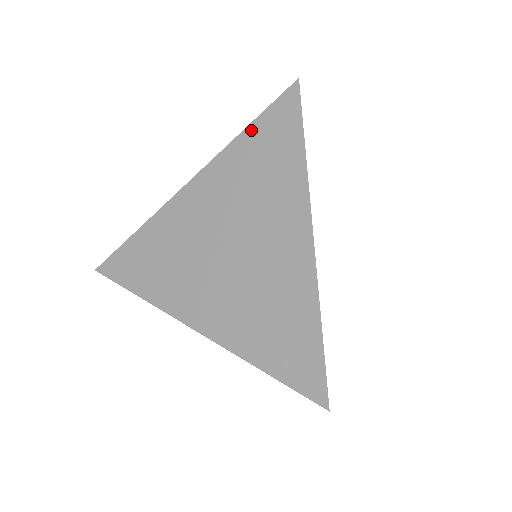
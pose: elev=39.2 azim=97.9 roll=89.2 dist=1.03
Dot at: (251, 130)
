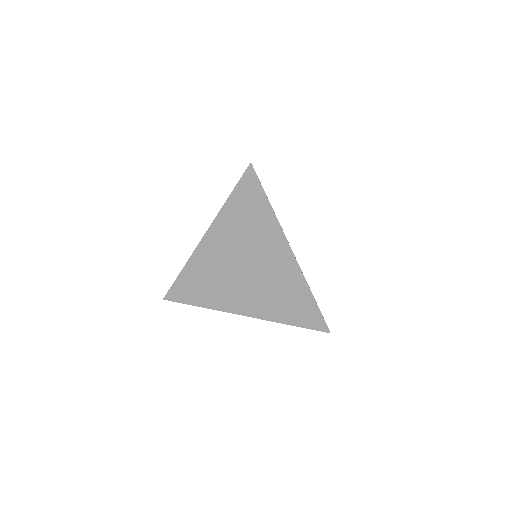
Dot at: occluded
